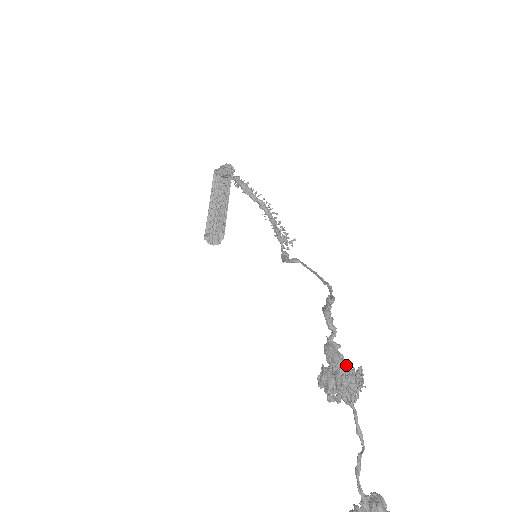
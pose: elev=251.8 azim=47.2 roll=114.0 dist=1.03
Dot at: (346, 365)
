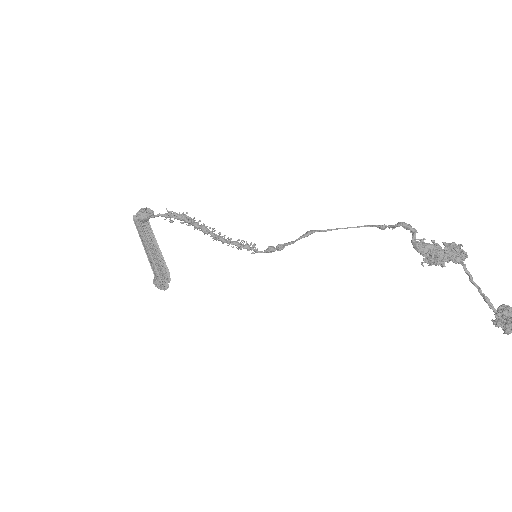
Dot at: (439, 245)
